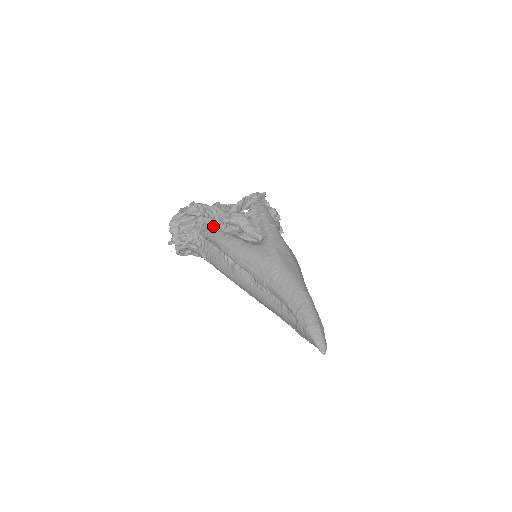
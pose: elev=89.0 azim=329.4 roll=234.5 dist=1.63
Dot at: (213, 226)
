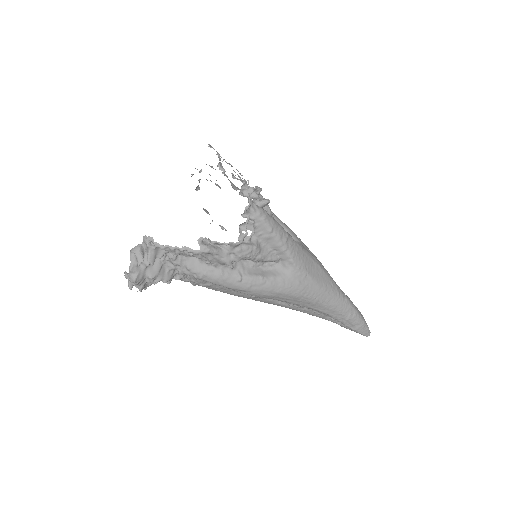
Dot at: (207, 266)
